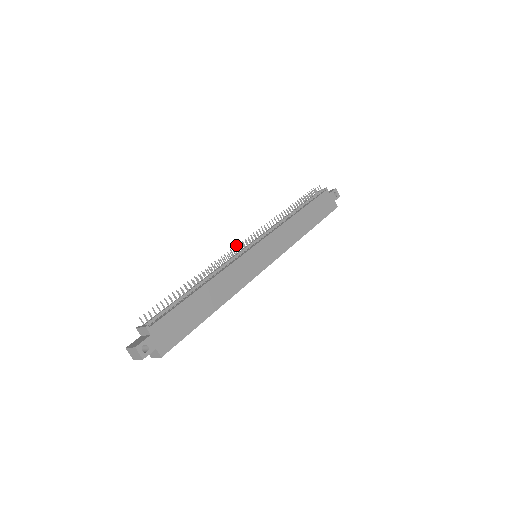
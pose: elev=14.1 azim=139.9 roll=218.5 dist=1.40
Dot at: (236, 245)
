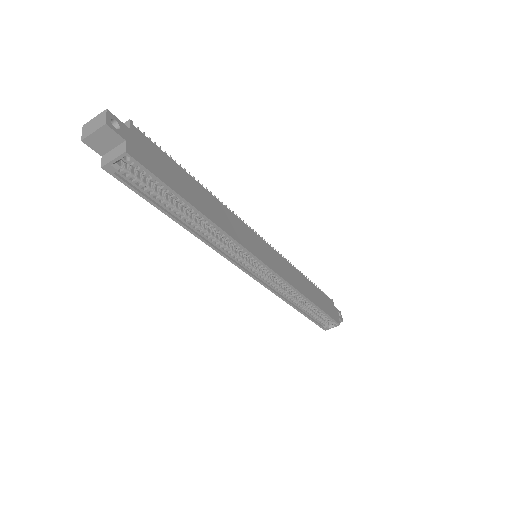
Dot at: occluded
